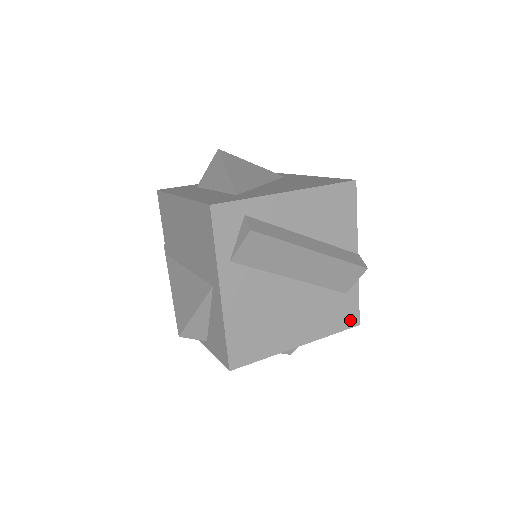
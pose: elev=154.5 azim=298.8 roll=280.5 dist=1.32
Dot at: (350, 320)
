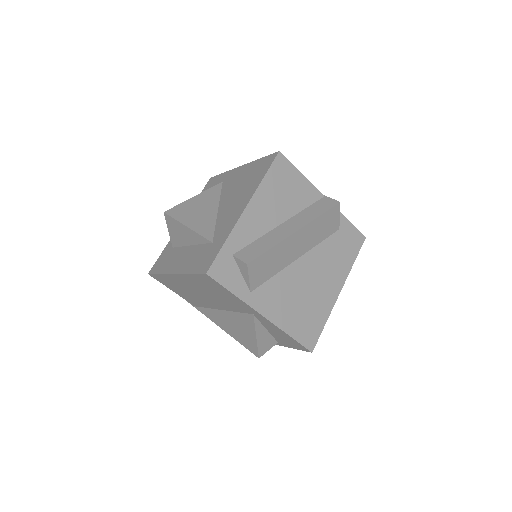
Dot at: (357, 242)
